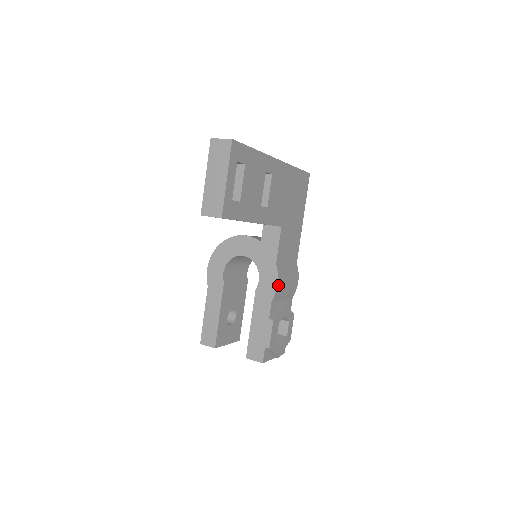
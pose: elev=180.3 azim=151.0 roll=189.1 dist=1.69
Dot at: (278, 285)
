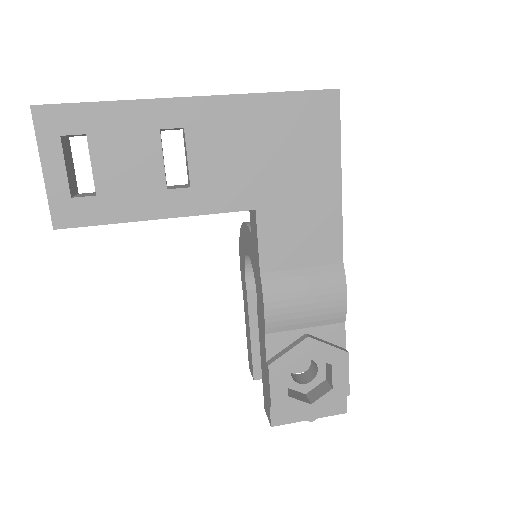
Dot at: (268, 309)
